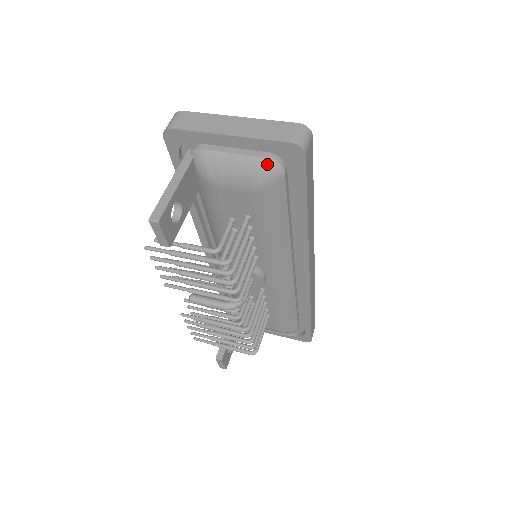
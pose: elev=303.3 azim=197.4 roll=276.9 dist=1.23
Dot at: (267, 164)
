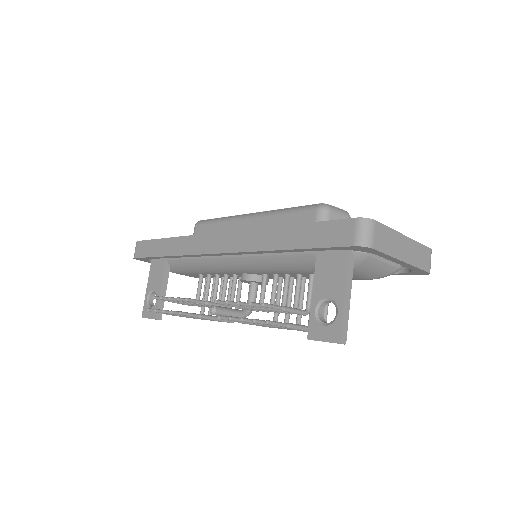
Dot at: occluded
